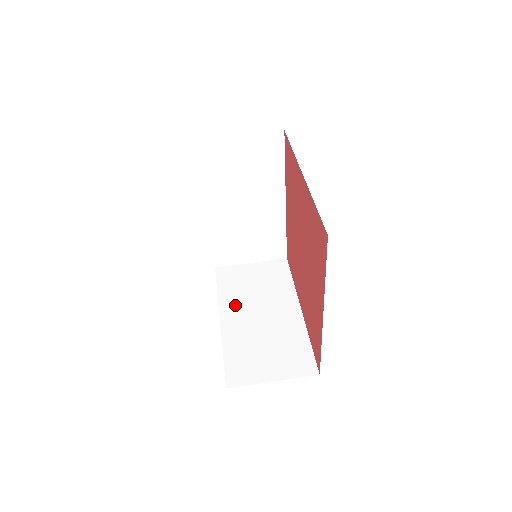
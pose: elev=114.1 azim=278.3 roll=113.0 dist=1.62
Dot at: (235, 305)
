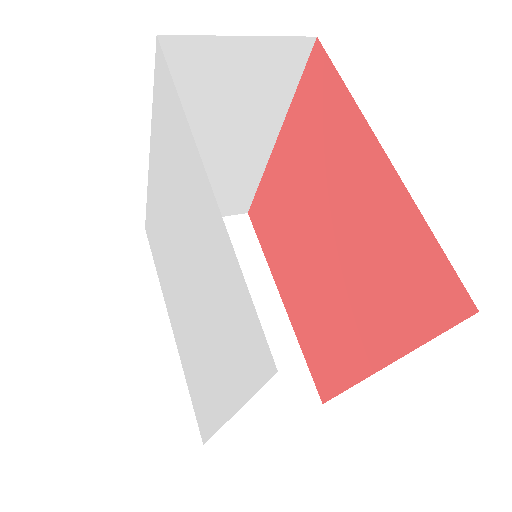
Dot at: occluded
